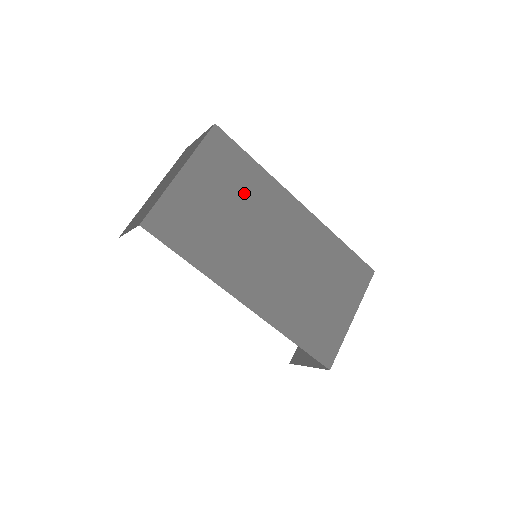
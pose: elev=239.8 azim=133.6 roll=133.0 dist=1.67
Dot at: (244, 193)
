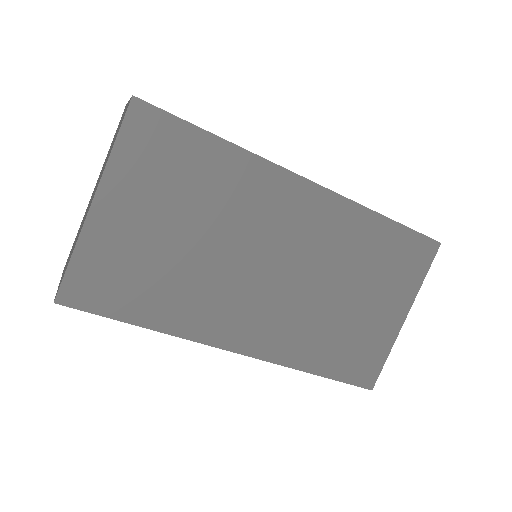
Dot at: (209, 198)
